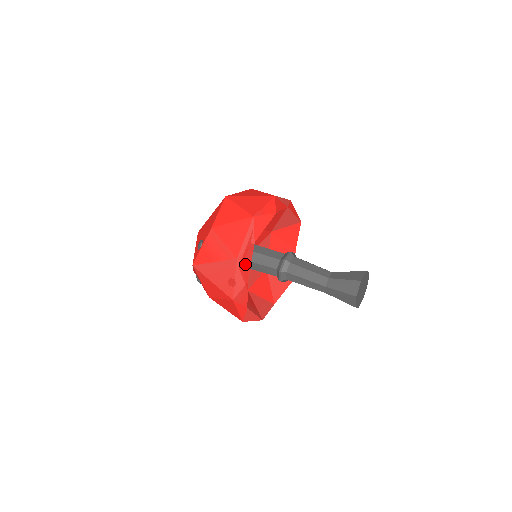
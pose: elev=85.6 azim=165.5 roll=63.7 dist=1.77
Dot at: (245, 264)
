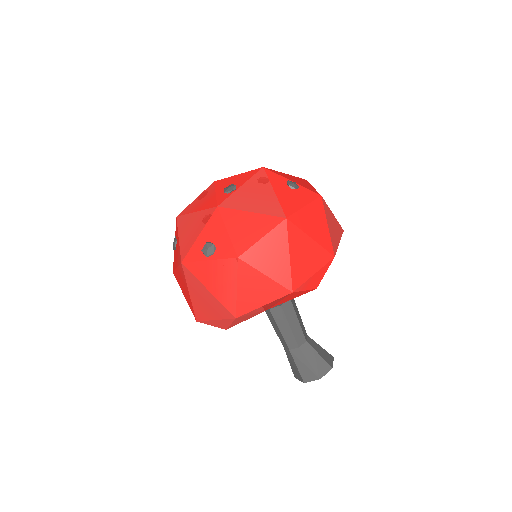
Dot at: (239, 321)
